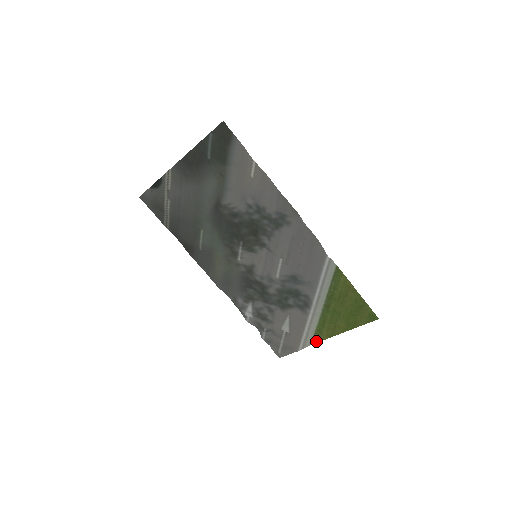
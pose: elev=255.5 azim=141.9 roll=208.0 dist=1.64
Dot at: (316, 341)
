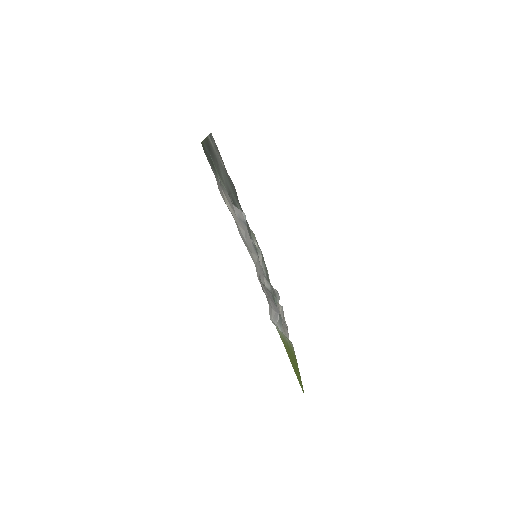
Dot at: occluded
